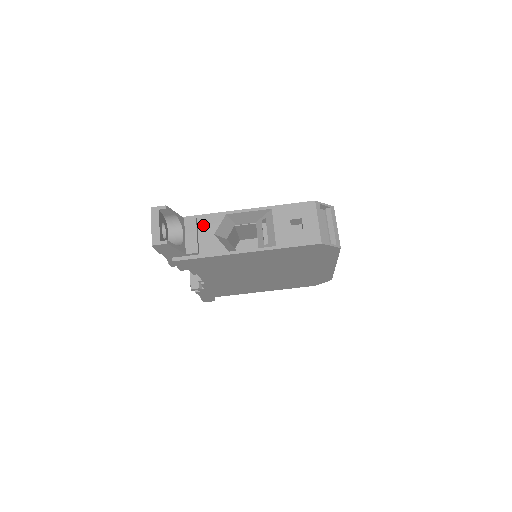
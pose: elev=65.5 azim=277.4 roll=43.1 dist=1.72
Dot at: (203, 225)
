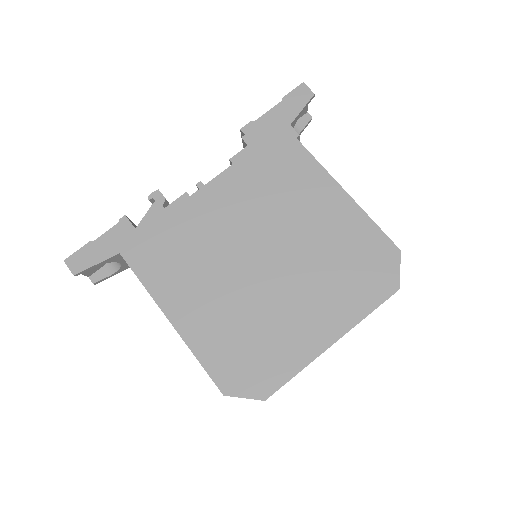
Dot at: occluded
